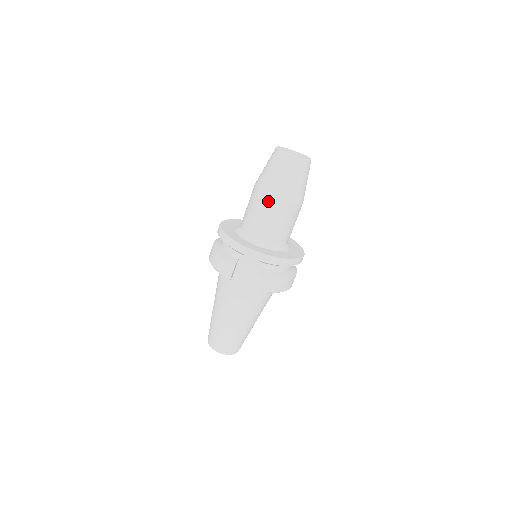
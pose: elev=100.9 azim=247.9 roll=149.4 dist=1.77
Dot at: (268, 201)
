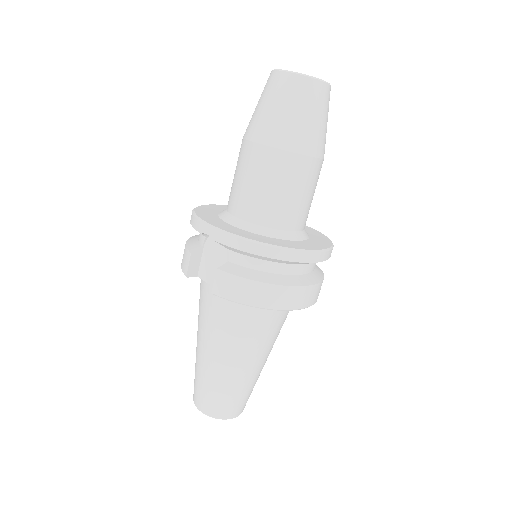
Dot at: (247, 150)
